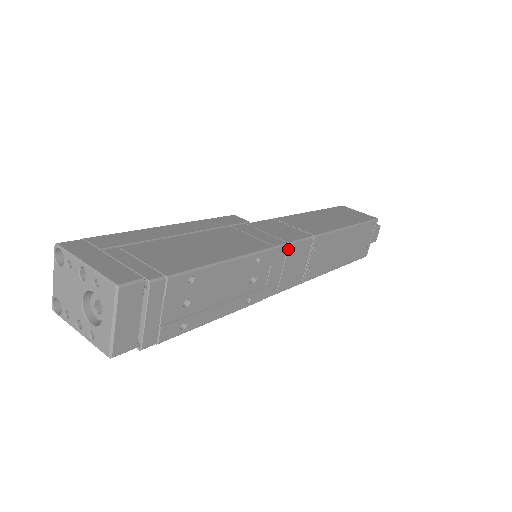
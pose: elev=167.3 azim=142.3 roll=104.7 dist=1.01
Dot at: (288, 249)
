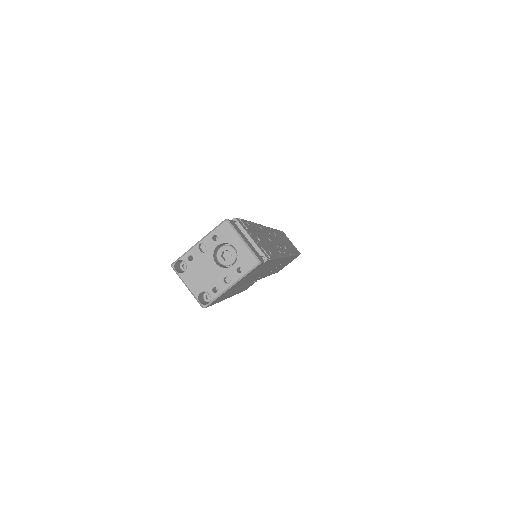
Dot at: occluded
